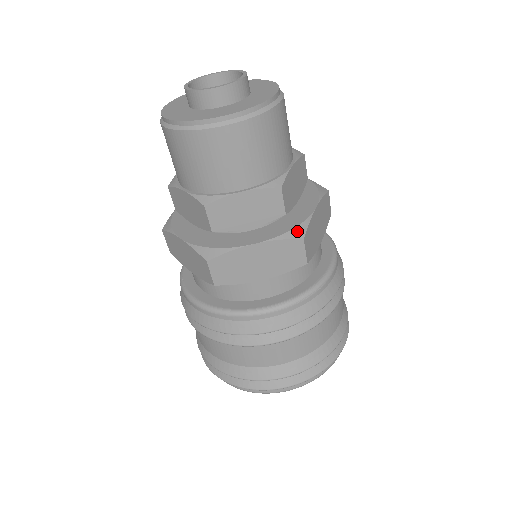
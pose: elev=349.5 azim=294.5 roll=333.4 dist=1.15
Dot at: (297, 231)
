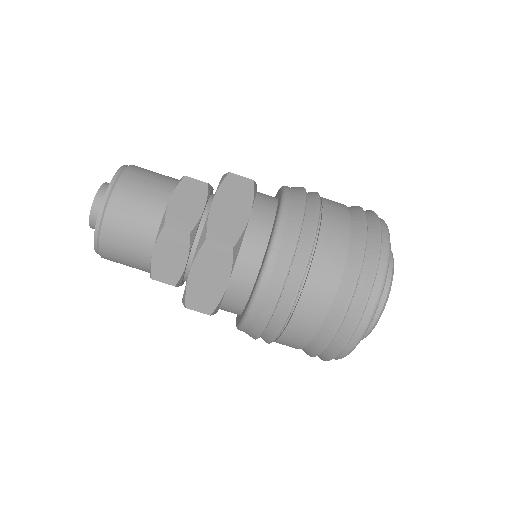
Dot at: (202, 237)
